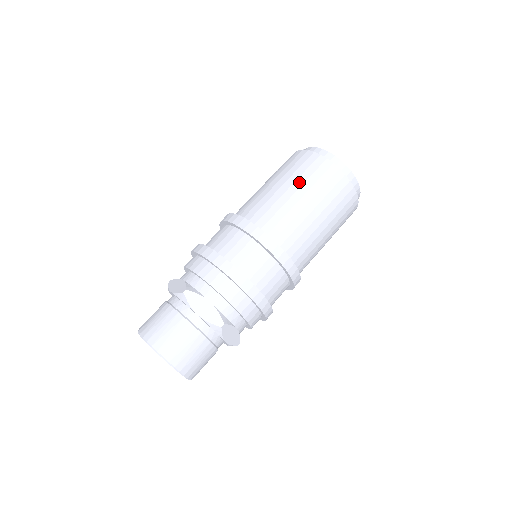
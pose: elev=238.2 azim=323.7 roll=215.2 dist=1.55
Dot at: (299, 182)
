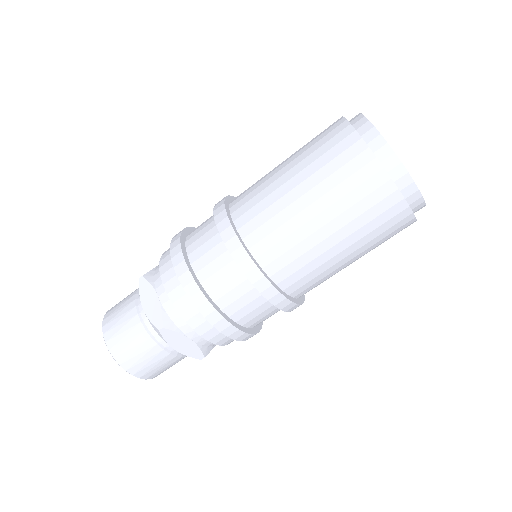
Dot at: (305, 162)
